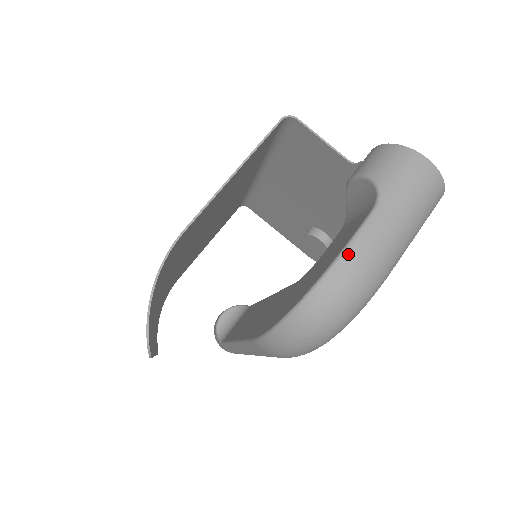
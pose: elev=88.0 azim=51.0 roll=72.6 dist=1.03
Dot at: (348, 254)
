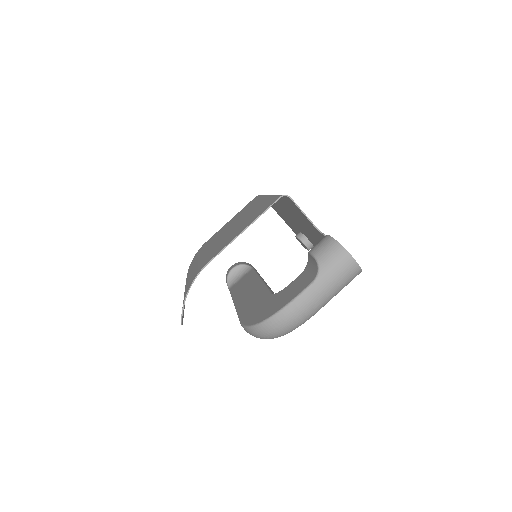
Dot at: (292, 305)
